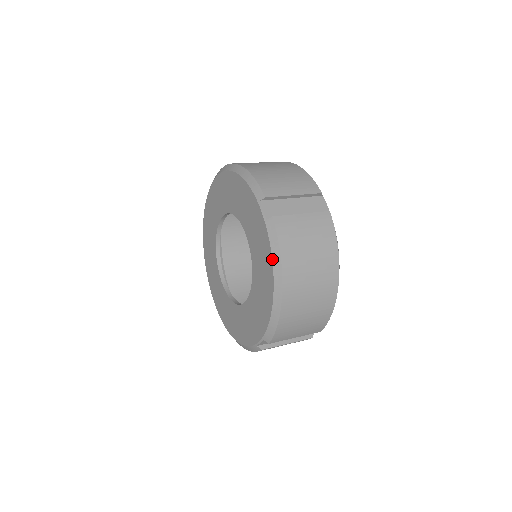
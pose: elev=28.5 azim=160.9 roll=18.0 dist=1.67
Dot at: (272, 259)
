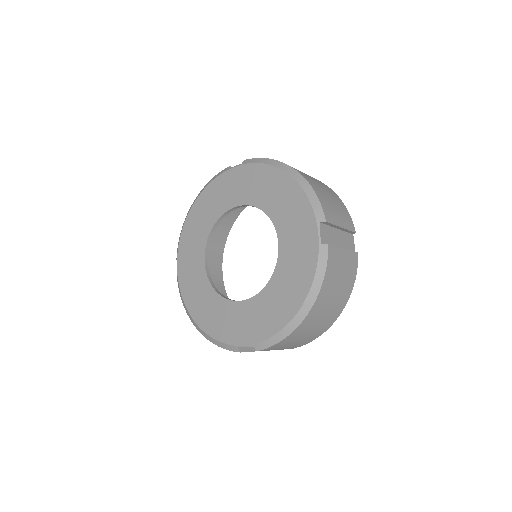
Dot at: (313, 283)
